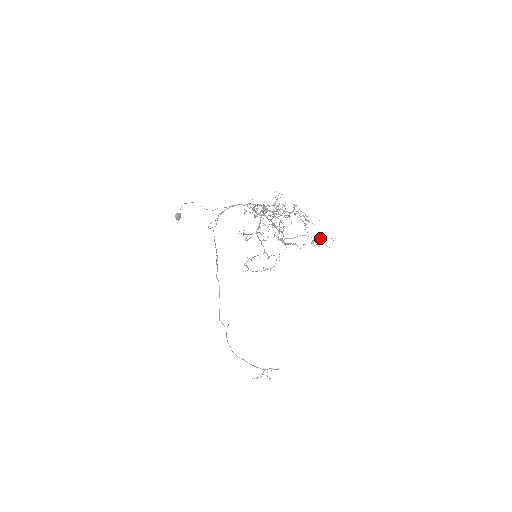
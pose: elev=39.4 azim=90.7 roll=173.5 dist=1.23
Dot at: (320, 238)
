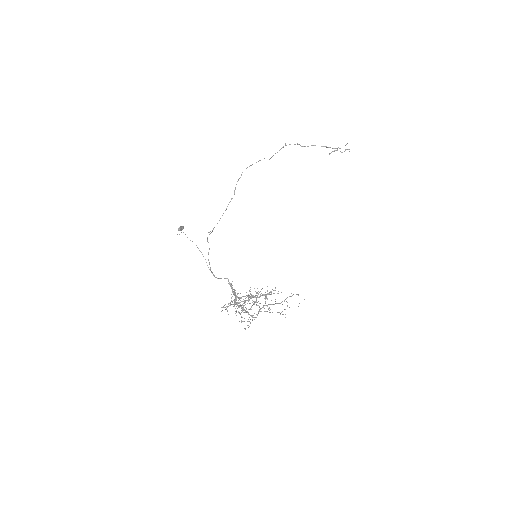
Dot at: occluded
